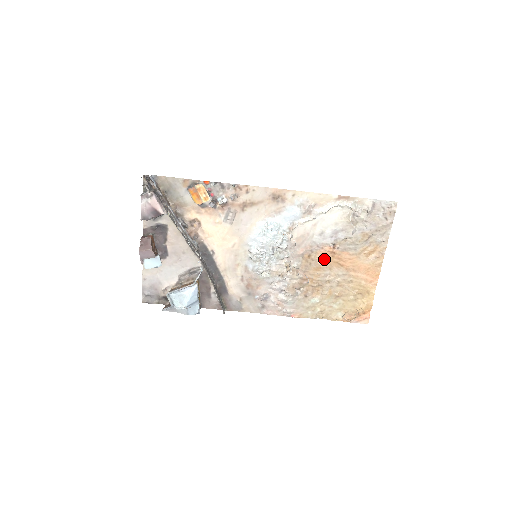
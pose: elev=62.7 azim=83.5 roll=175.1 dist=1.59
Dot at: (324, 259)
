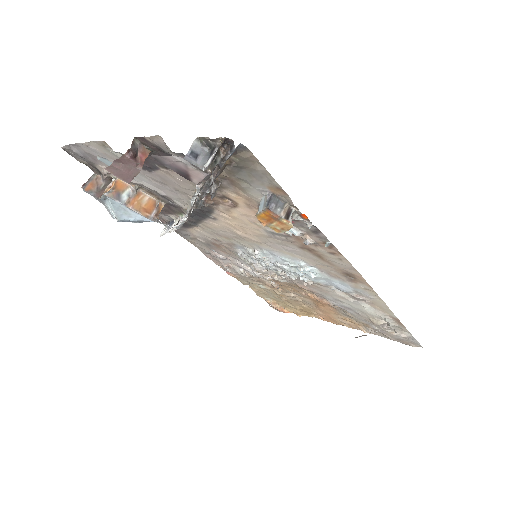
Dot at: (311, 297)
